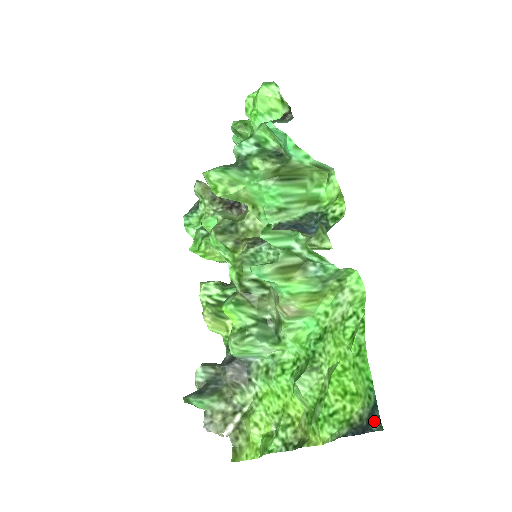
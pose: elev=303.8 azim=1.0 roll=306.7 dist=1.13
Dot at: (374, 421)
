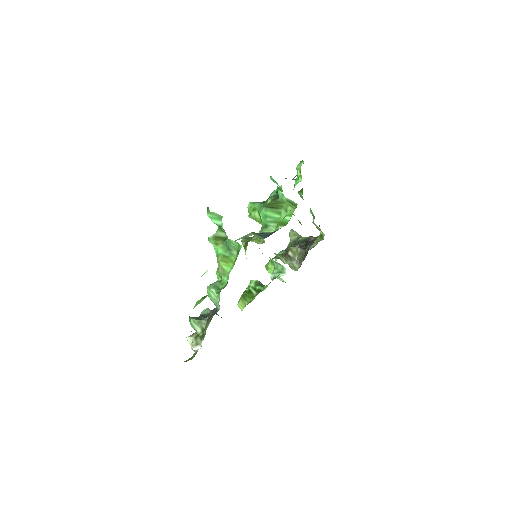
Dot at: occluded
